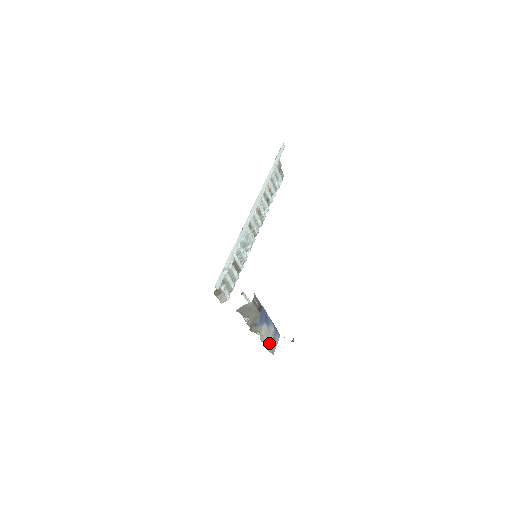
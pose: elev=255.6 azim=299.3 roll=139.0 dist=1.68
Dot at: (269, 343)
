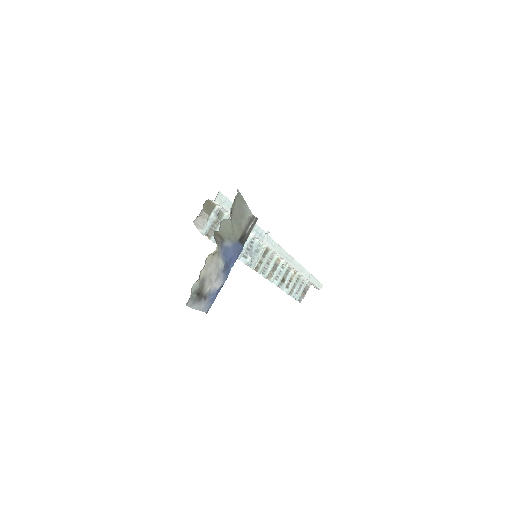
Dot at: (200, 286)
